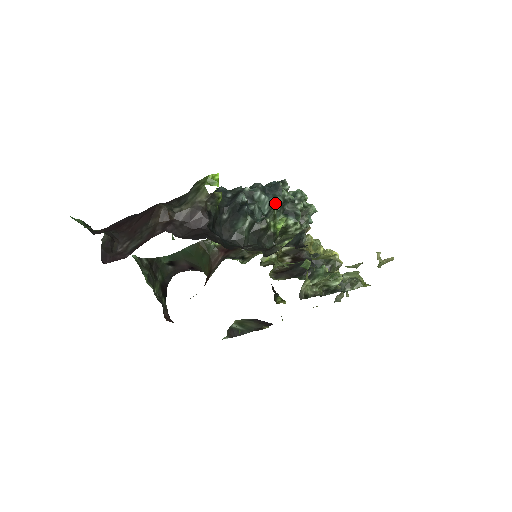
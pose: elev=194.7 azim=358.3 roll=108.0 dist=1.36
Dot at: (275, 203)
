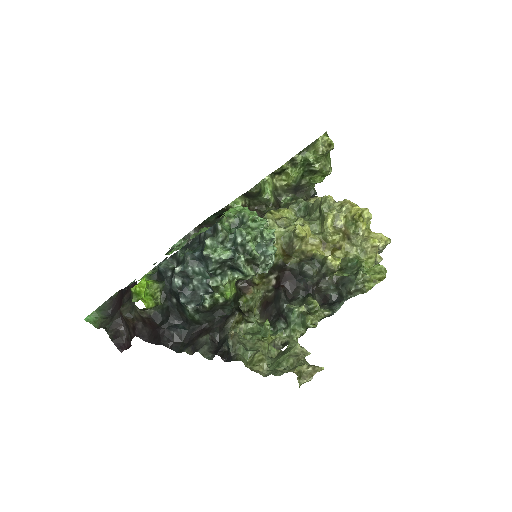
Dot at: (211, 272)
